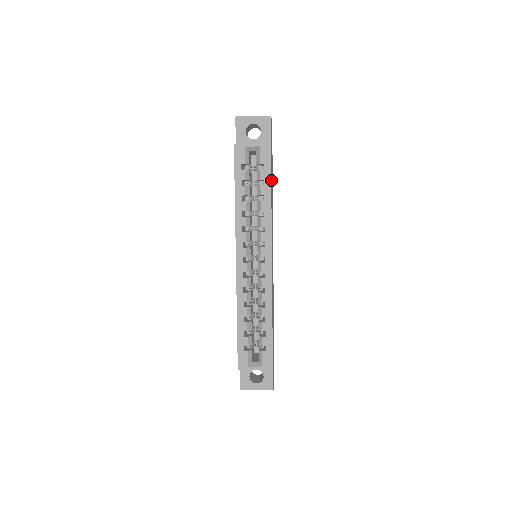
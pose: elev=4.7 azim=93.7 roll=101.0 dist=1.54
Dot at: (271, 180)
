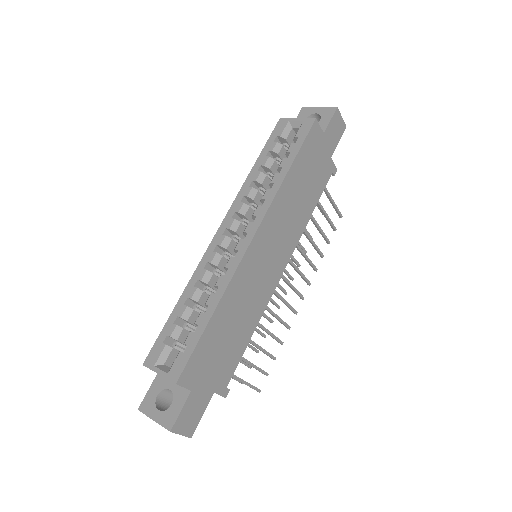
Dot at: (302, 160)
